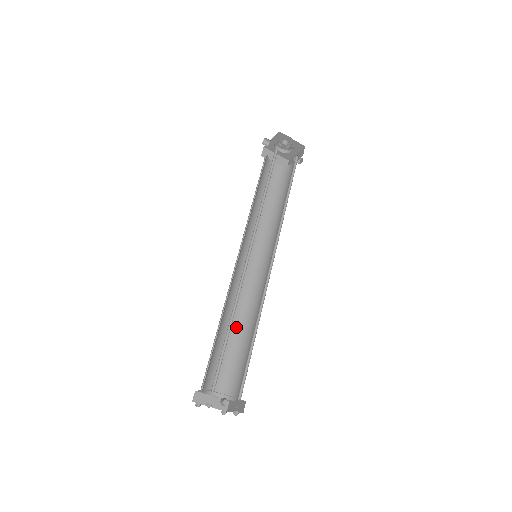
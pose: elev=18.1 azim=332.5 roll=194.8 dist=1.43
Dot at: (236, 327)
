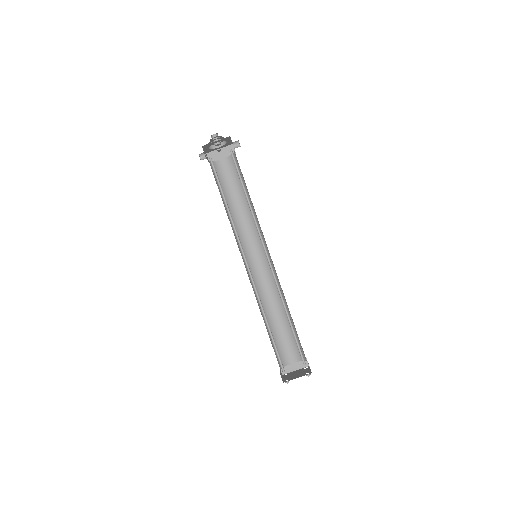
Dot at: (279, 310)
